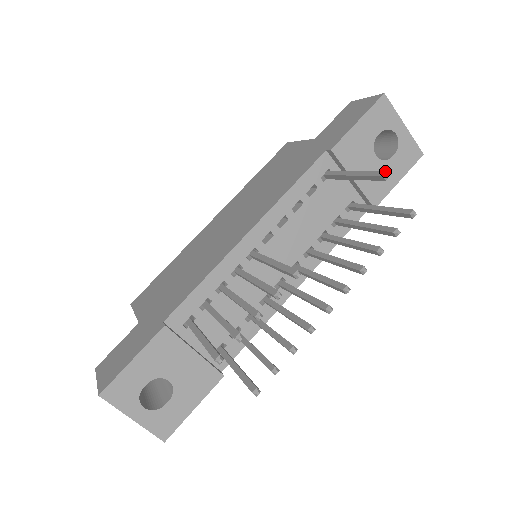
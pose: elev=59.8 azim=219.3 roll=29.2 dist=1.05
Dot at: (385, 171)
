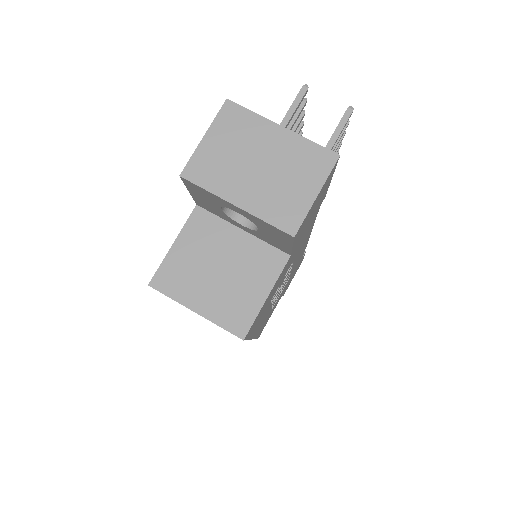
Dot at: occluded
